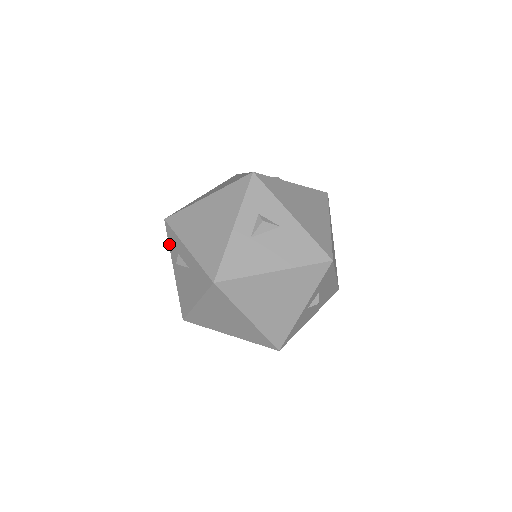
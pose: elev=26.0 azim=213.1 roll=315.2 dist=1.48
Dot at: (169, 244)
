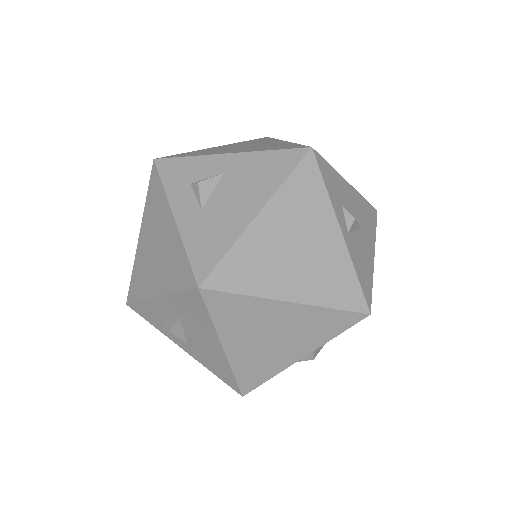
Dot at: occluded
